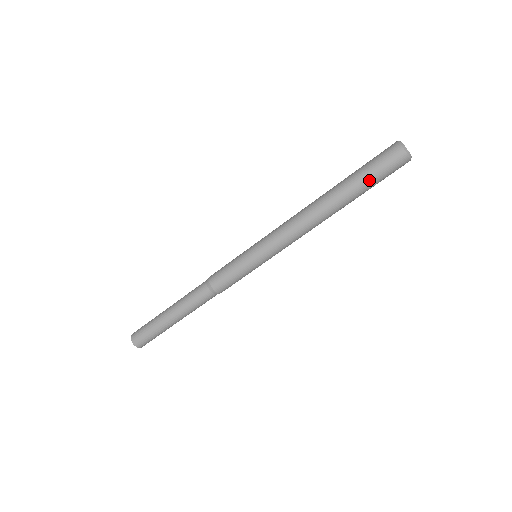
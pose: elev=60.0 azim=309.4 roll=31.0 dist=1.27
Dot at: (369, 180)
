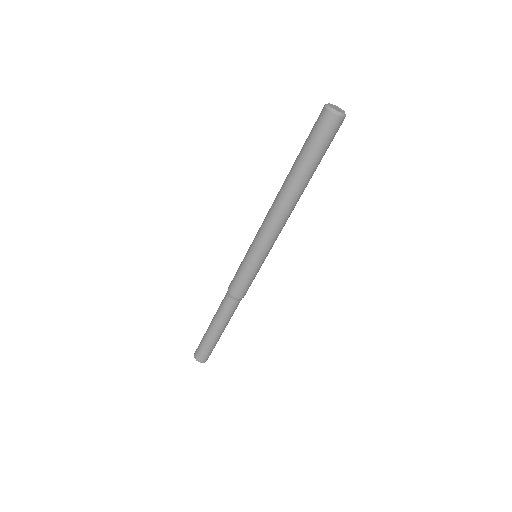
Dot at: (318, 155)
